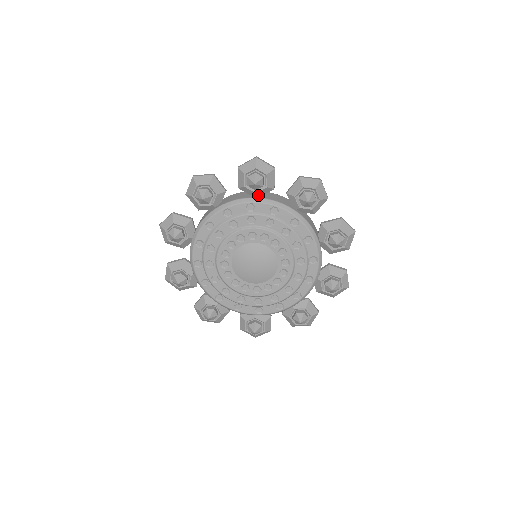
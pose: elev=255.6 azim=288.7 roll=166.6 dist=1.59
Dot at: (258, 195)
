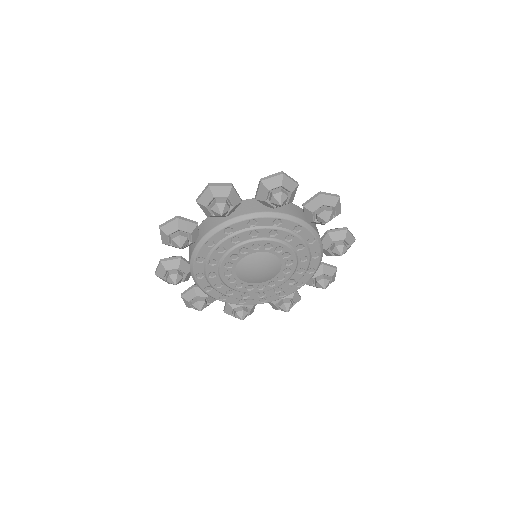
Dot at: (229, 214)
